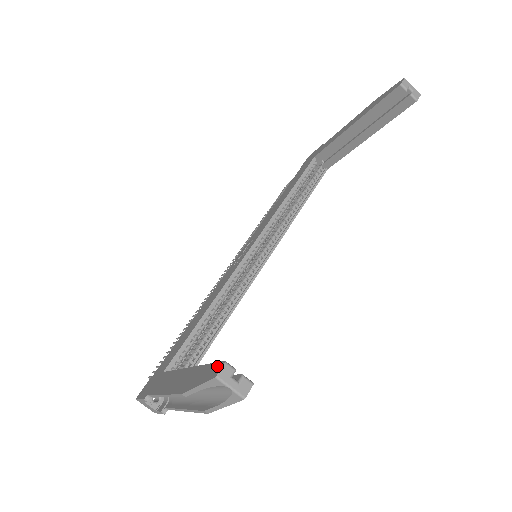
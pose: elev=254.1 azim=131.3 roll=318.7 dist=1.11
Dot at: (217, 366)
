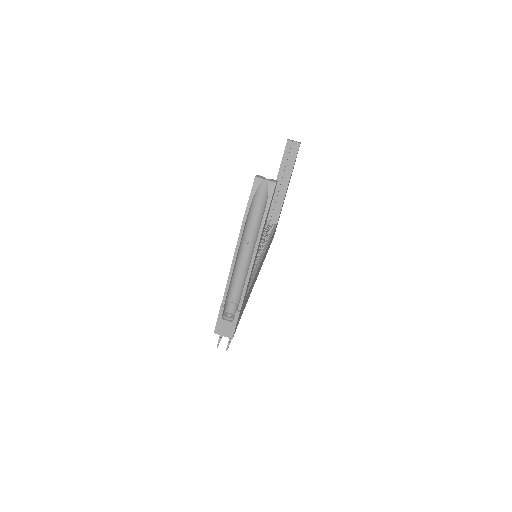
Dot at: occluded
